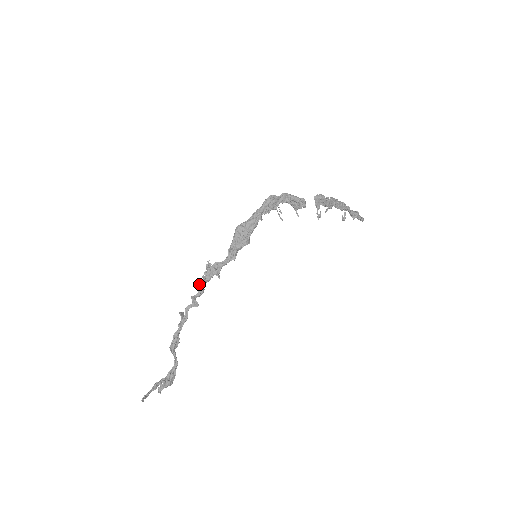
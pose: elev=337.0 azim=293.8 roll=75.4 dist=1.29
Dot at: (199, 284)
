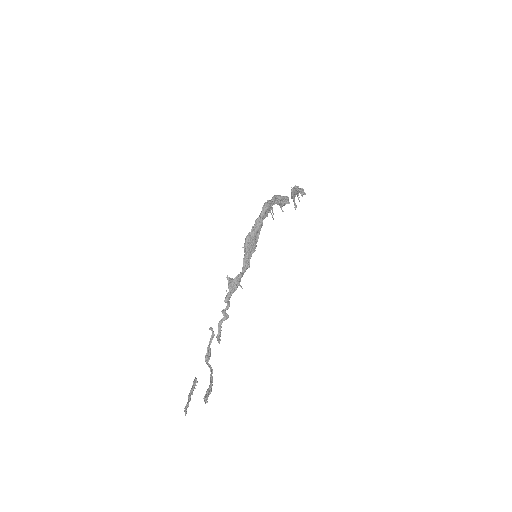
Dot at: (227, 299)
